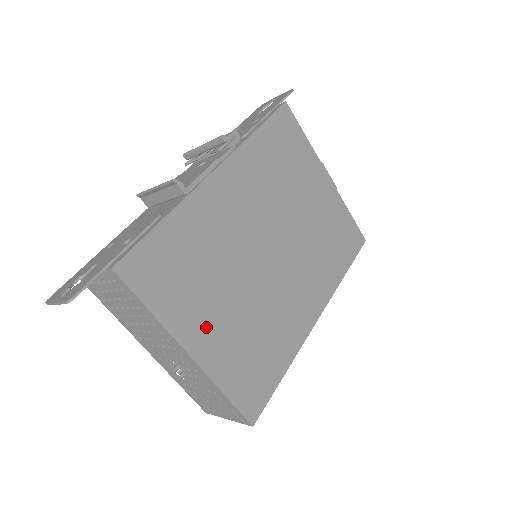
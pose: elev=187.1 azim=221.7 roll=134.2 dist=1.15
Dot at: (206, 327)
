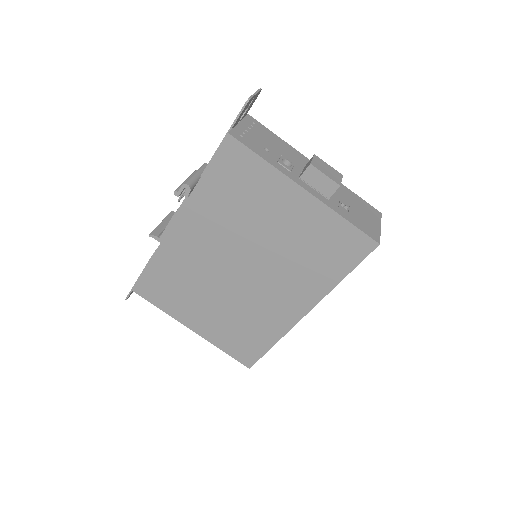
Dot at: (198, 317)
